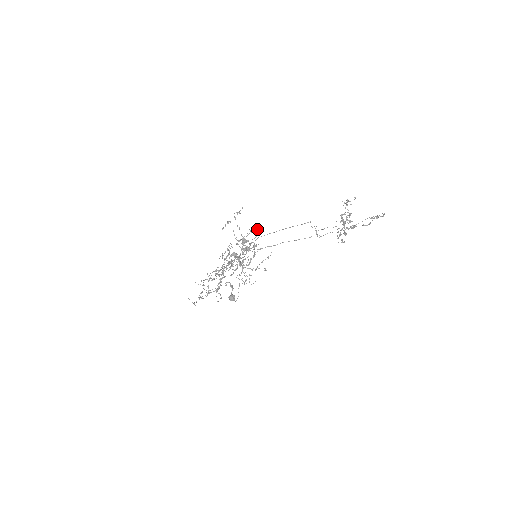
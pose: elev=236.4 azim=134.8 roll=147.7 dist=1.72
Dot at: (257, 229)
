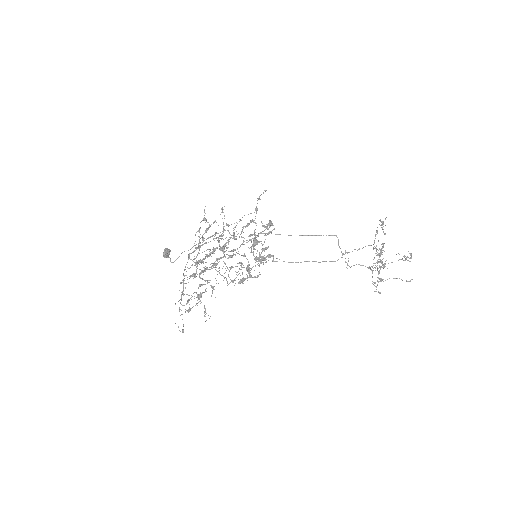
Dot at: (271, 224)
